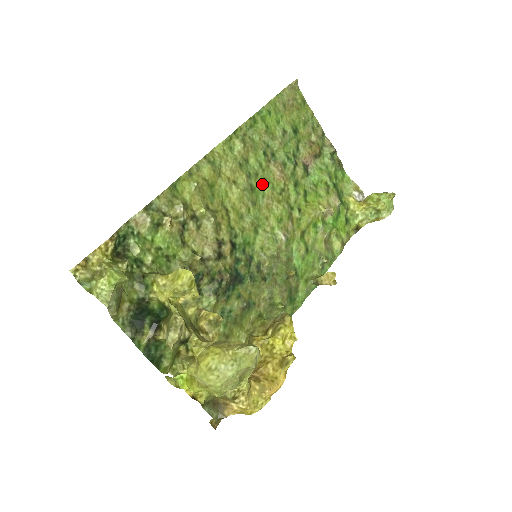
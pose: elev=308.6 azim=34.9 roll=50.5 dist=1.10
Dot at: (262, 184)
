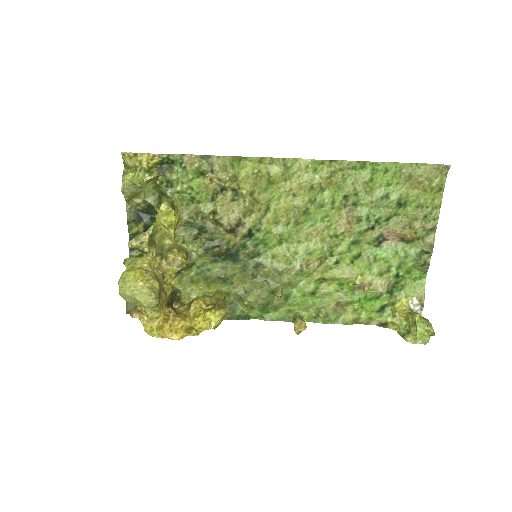
Dot at: (320, 216)
